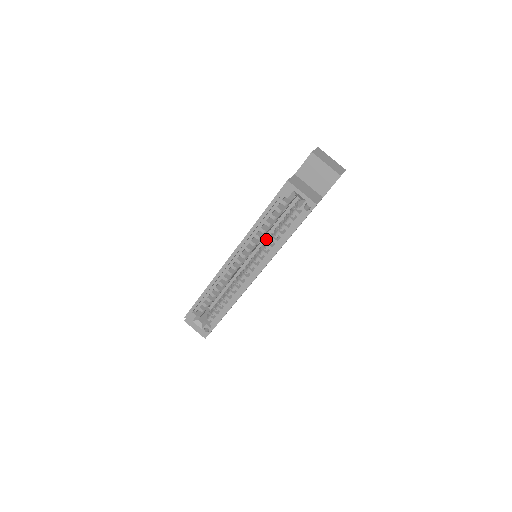
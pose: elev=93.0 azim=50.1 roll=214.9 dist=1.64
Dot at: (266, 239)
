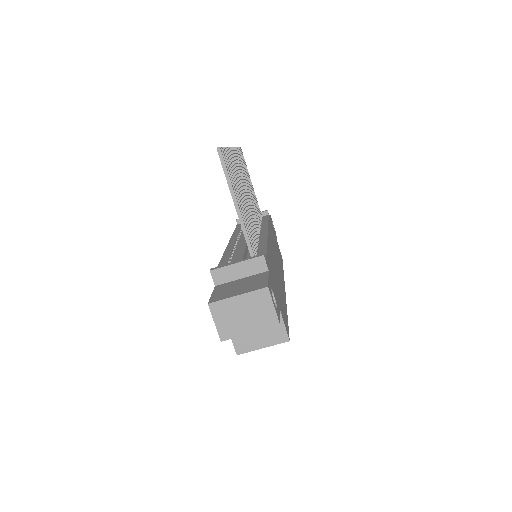
Dot at: occluded
